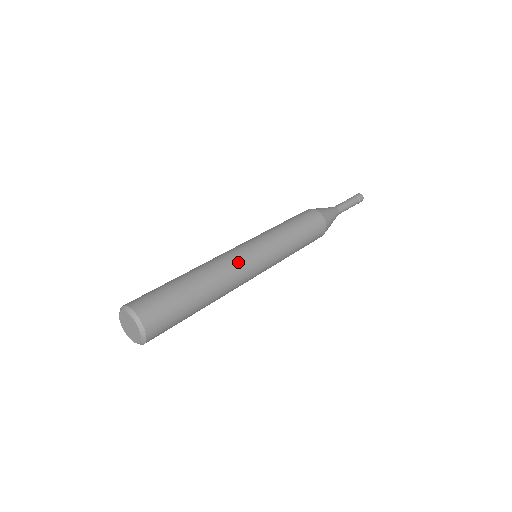
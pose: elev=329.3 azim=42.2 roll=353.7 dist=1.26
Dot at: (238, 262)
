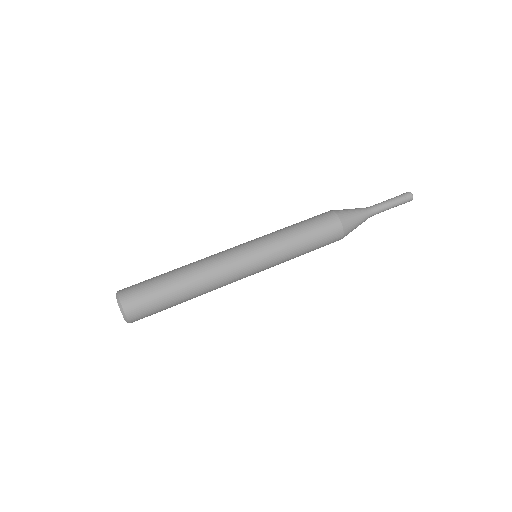
Dot at: (226, 265)
